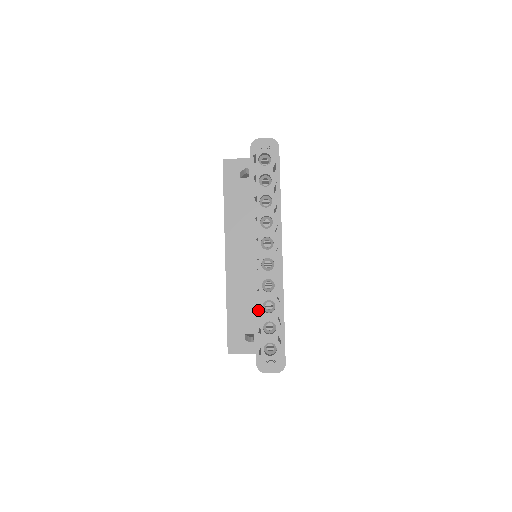
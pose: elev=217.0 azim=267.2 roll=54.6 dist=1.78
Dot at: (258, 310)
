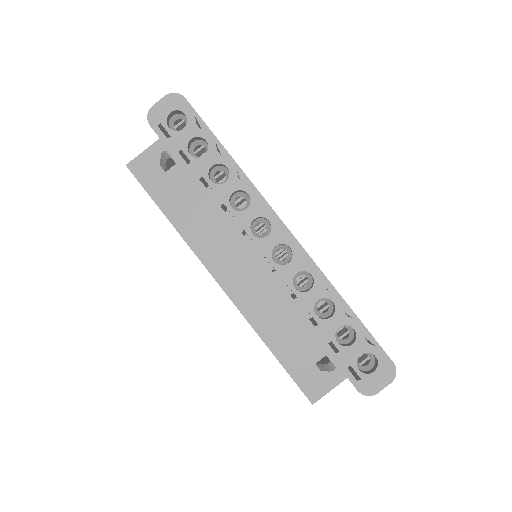
Dot at: (312, 323)
